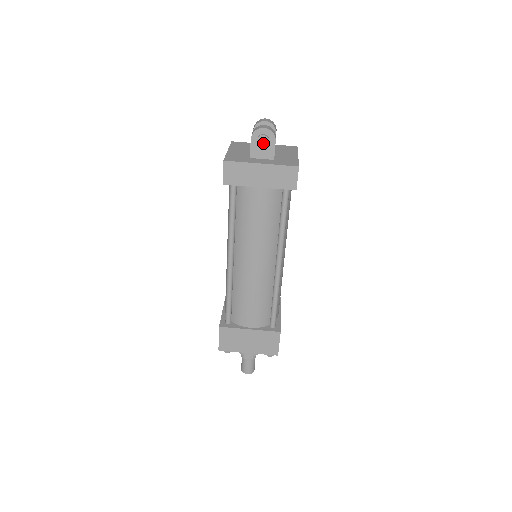
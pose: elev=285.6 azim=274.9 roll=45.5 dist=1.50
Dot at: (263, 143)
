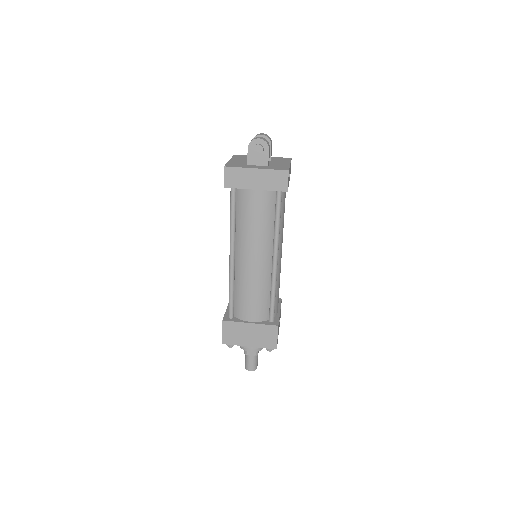
Dot at: (258, 151)
